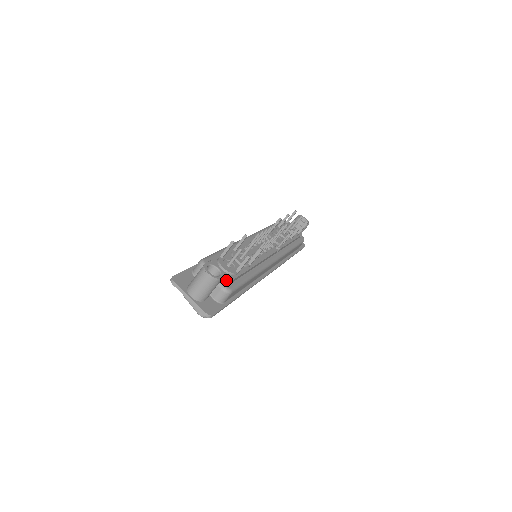
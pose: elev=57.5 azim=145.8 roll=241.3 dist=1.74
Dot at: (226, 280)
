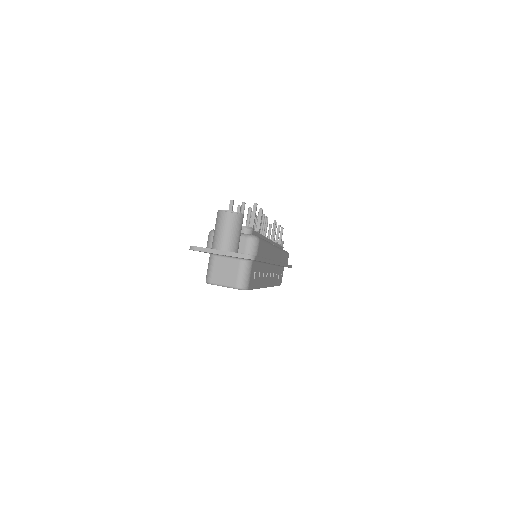
Dot at: (246, 230)
